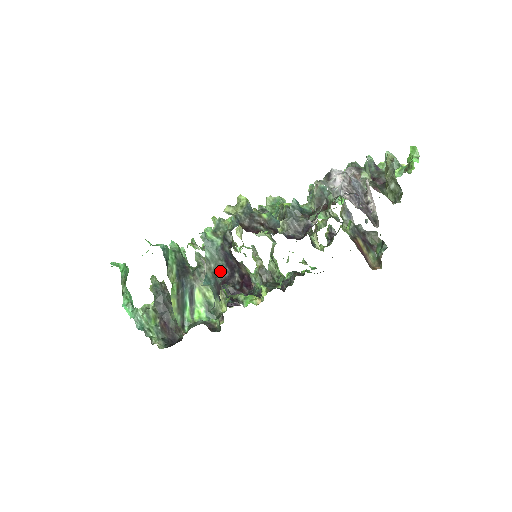
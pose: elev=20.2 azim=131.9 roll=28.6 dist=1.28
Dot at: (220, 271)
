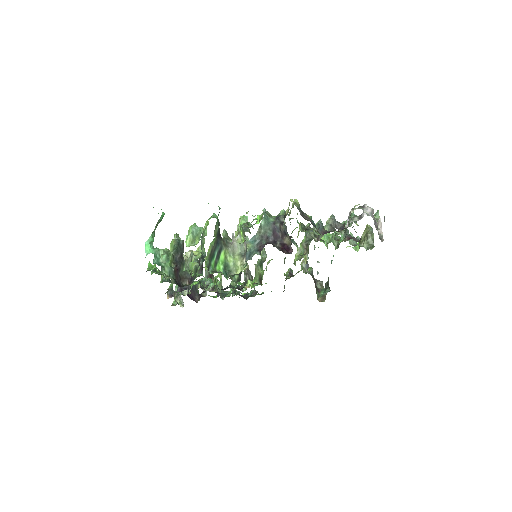
Dot at: (267, 237)
